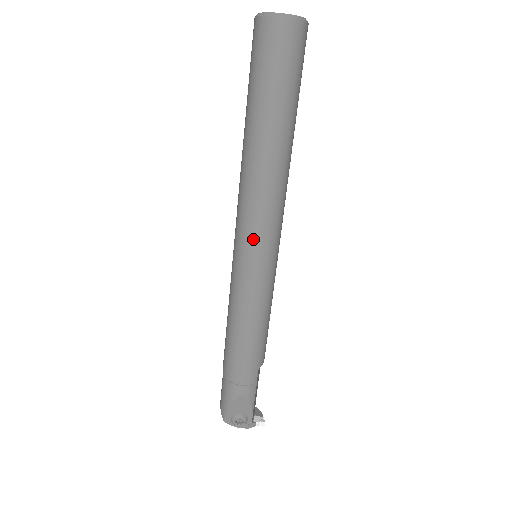
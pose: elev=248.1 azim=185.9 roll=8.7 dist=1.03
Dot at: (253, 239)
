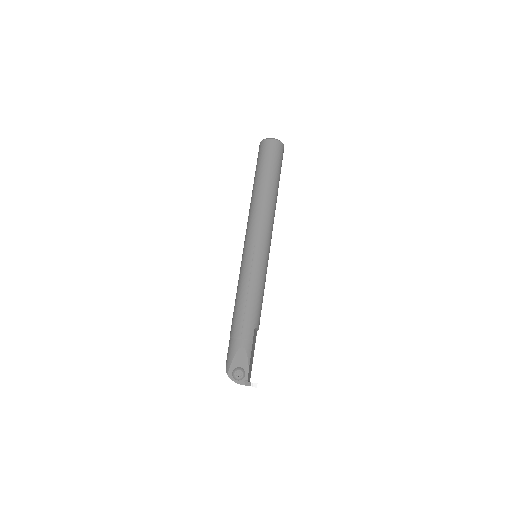
Dot at: (255, 237)
